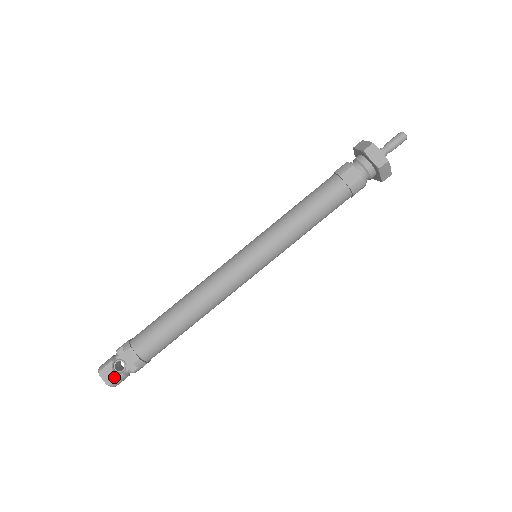
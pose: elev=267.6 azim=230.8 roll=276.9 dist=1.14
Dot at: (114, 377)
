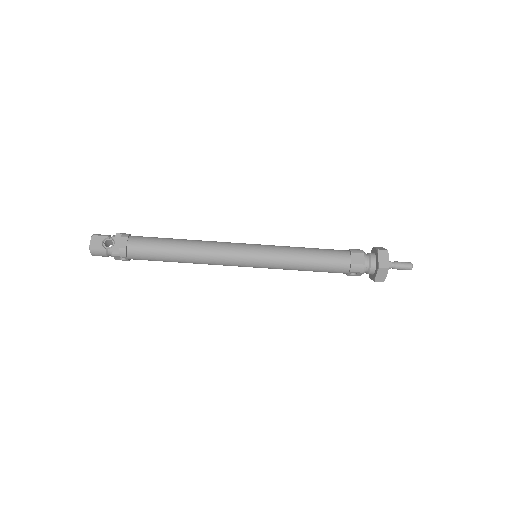
Dot at: (99, 246)
